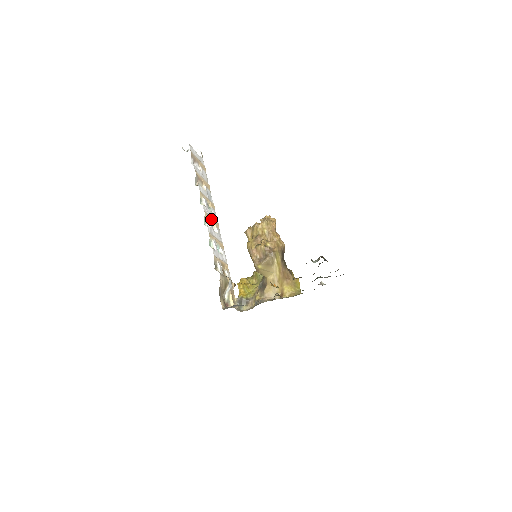
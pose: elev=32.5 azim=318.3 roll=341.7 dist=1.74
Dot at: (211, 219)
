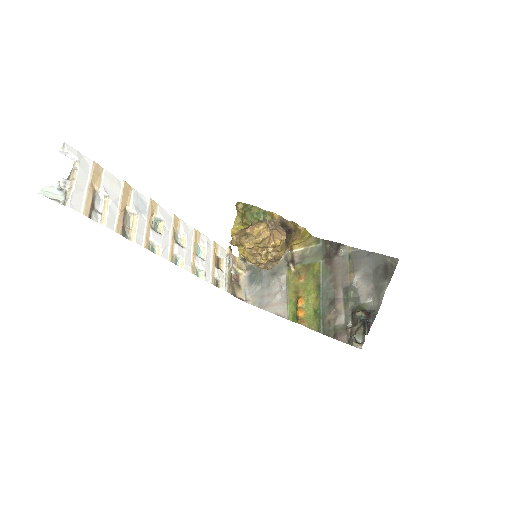
Dot at: (172, 240)
